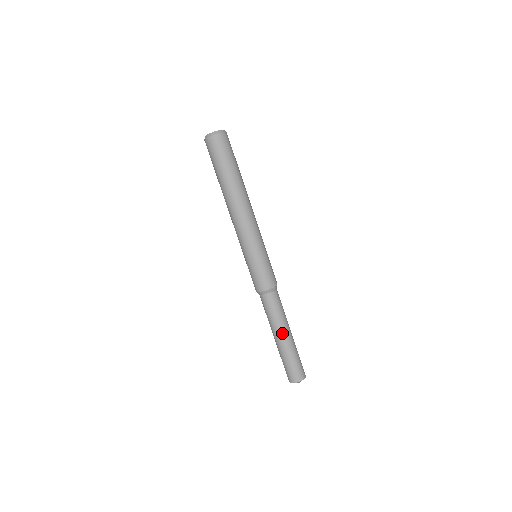
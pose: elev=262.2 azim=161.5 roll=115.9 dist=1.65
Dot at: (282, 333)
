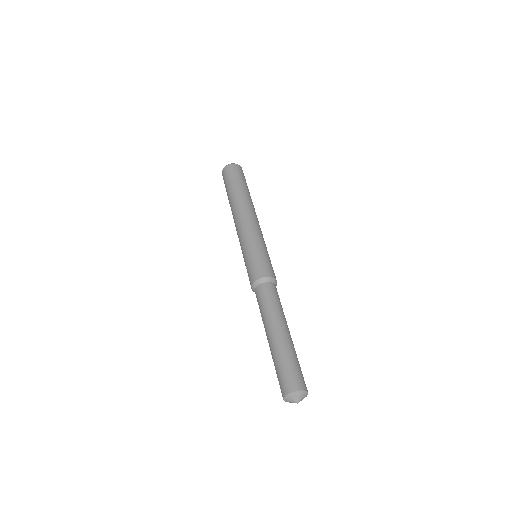
Dot at: (282, 325)
